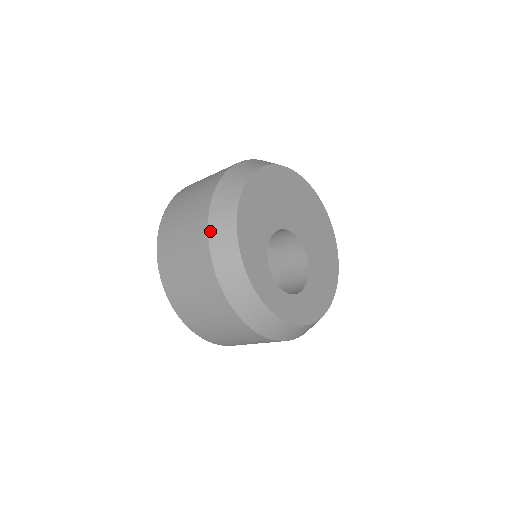
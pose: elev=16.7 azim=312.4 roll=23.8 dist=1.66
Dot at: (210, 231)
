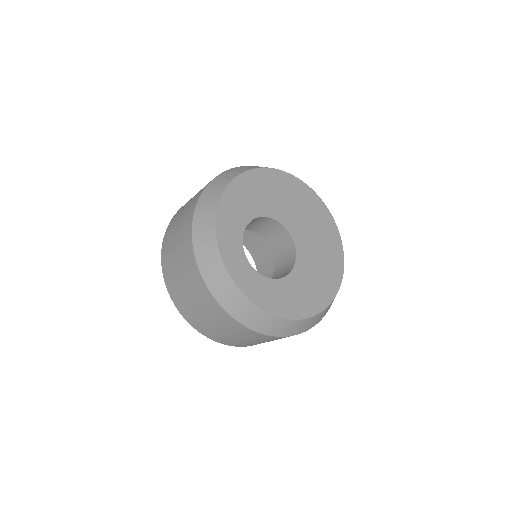
Dot at: (208, 186)
